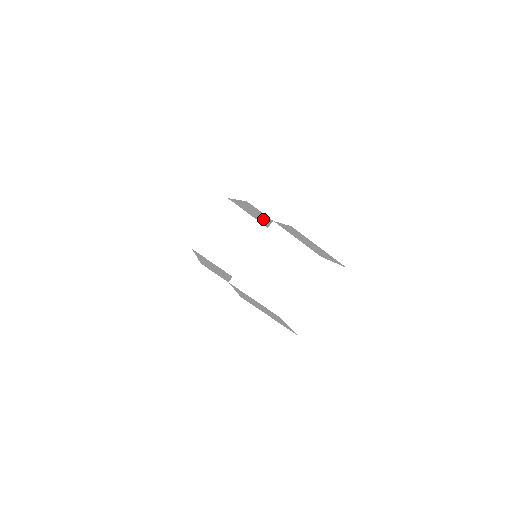
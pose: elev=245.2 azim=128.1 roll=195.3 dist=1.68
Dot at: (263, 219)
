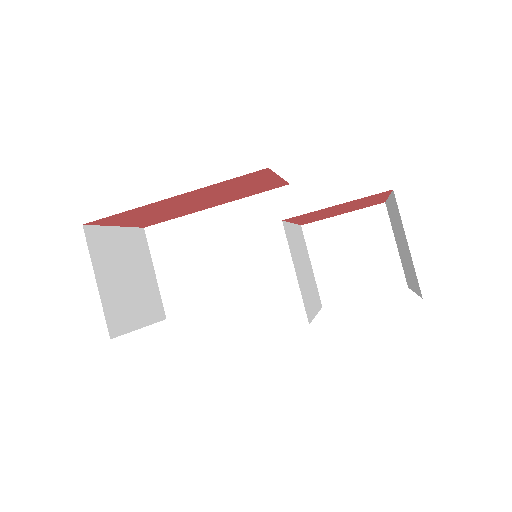
Dot at: (231, 250)
